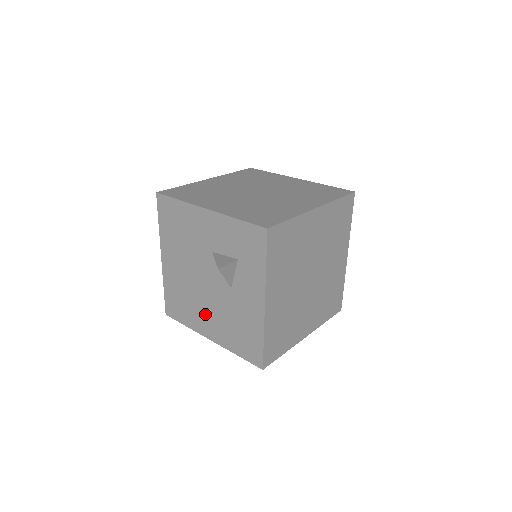
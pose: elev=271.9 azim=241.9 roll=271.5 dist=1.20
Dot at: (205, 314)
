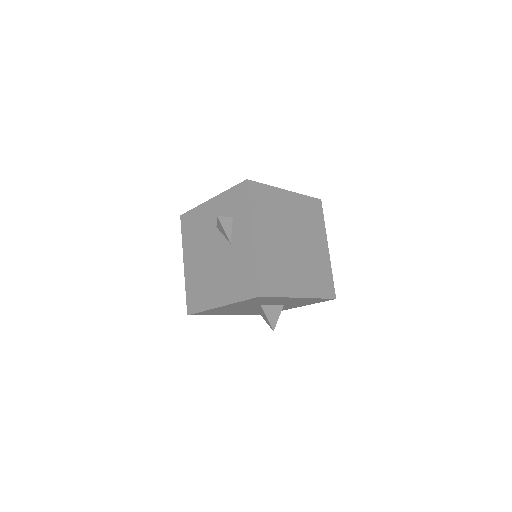
Dot at: (215, 285)
